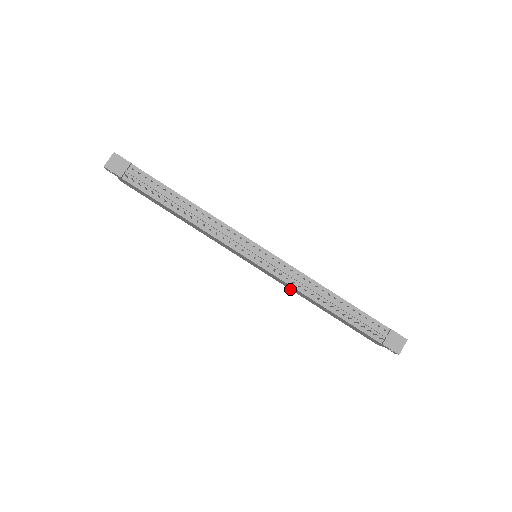
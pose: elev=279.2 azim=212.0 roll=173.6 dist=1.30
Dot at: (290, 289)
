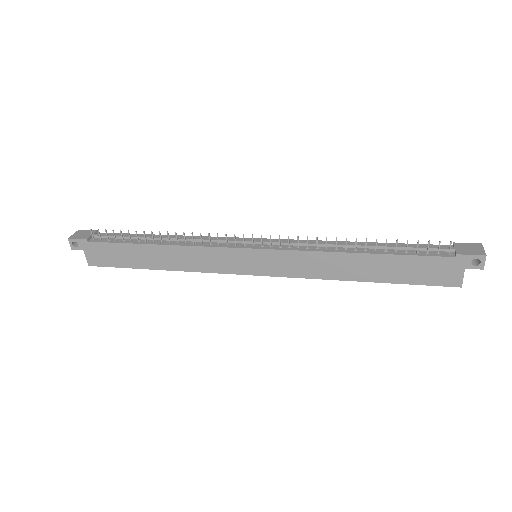
Dot at: occluded
